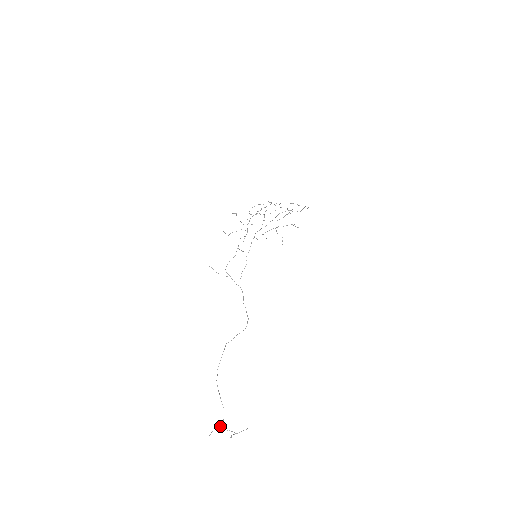
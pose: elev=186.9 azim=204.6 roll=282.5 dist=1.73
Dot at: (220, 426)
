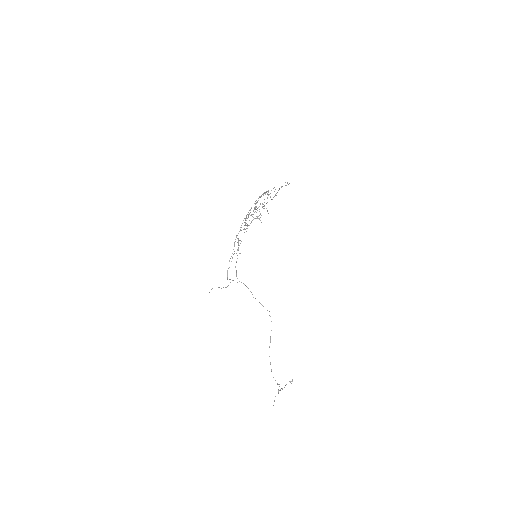
Dot at: occluded
